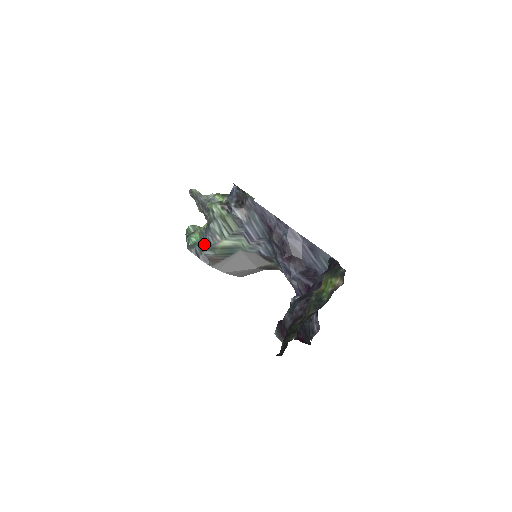
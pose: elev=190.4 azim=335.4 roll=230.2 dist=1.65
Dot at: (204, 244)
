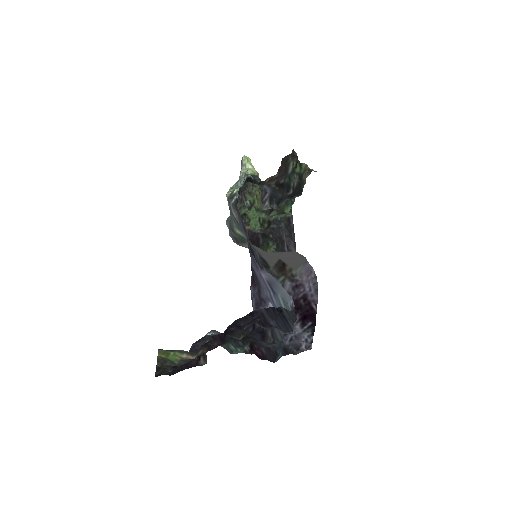
Dot at: (230, 223)
